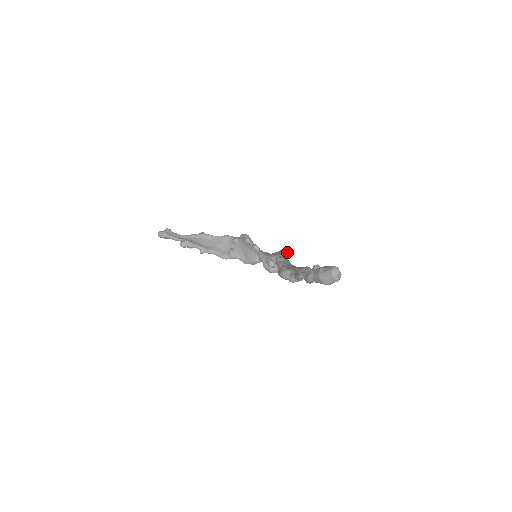
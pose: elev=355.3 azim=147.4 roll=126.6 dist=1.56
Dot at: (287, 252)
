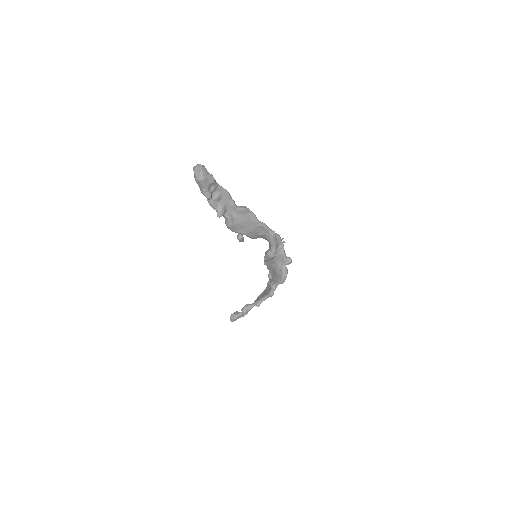
Dot at: occluded
